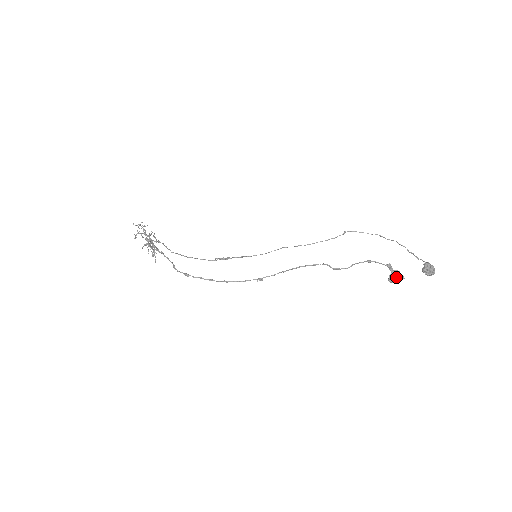
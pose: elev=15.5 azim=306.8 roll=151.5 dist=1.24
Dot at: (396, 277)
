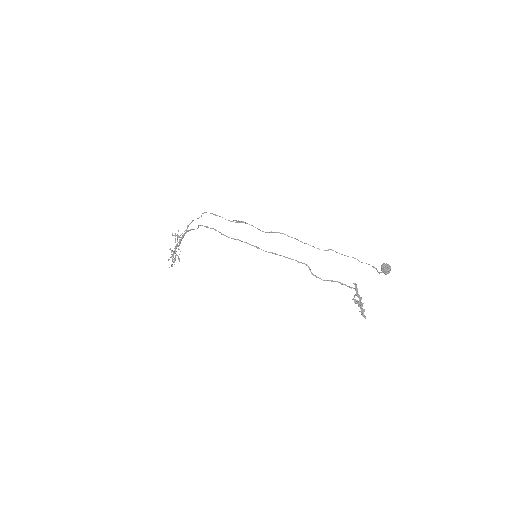
Dot at: (360, 303)
